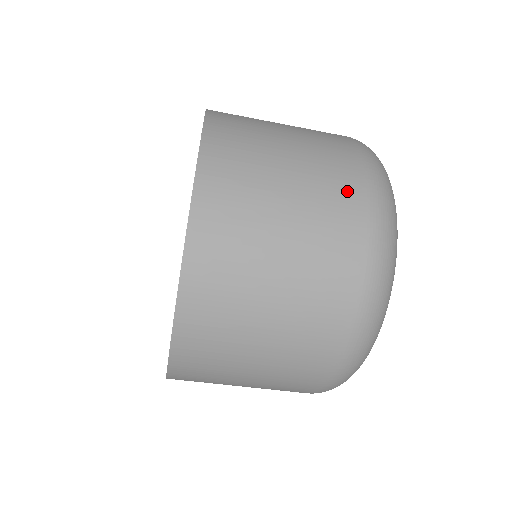
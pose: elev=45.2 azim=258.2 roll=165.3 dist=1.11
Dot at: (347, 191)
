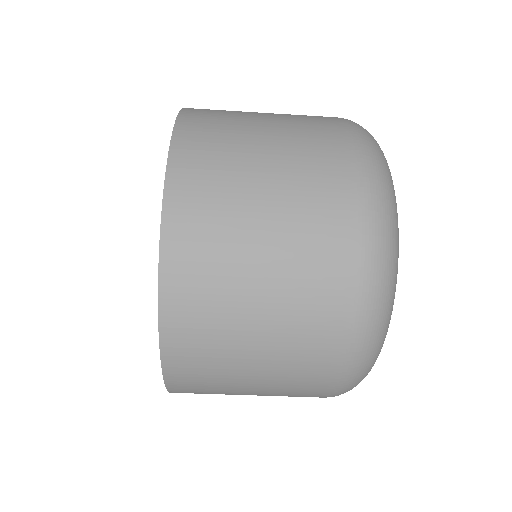
Dot at: (334, 206)
